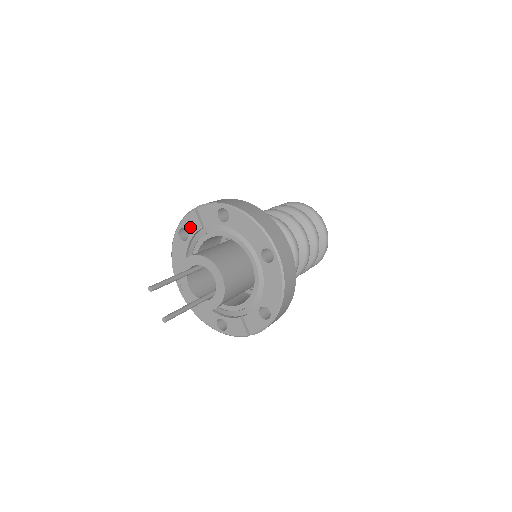
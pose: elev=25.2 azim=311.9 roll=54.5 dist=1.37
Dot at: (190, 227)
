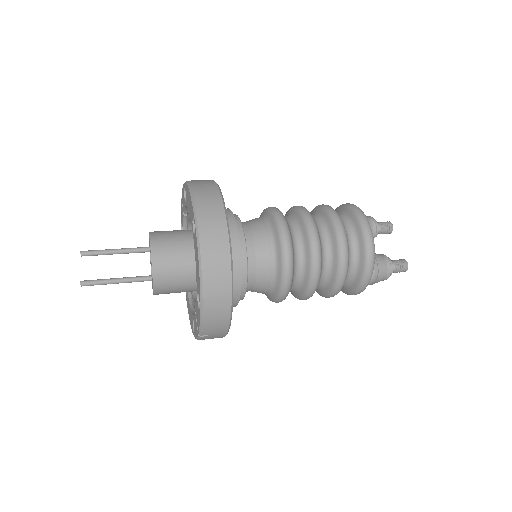
Dot at: (182, 219)
